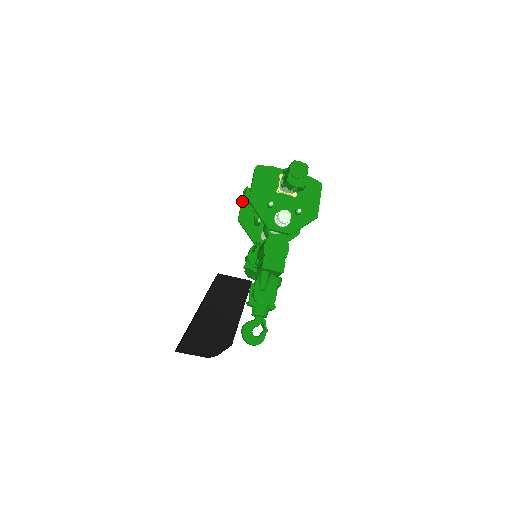
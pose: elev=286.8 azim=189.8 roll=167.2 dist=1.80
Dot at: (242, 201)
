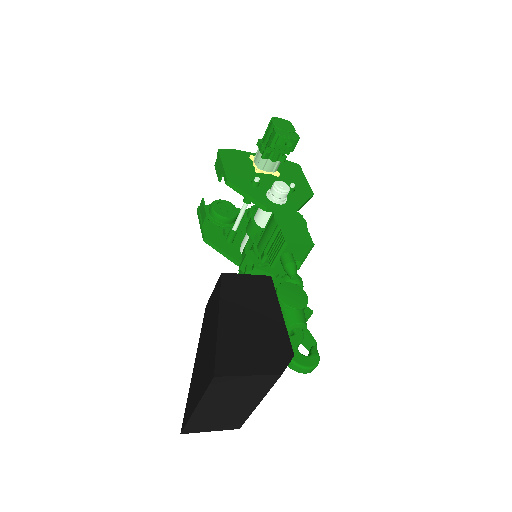
Dot at: (200, 219)
